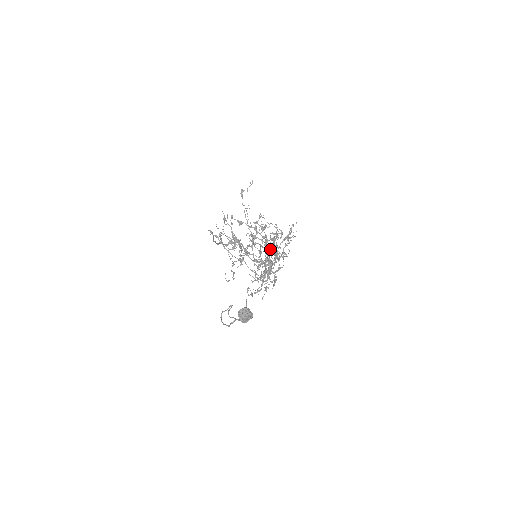
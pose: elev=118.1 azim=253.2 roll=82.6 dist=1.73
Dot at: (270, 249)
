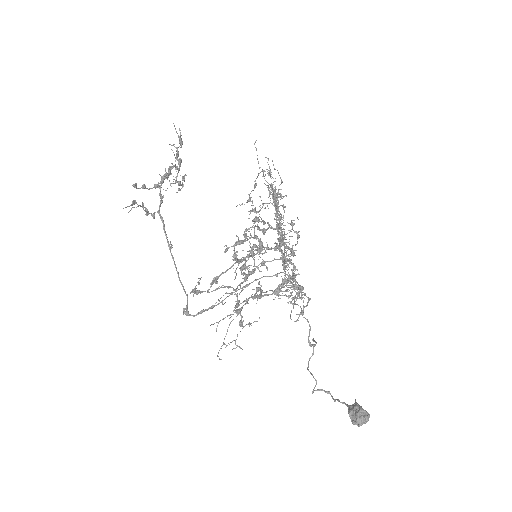
Dot at: occluded
